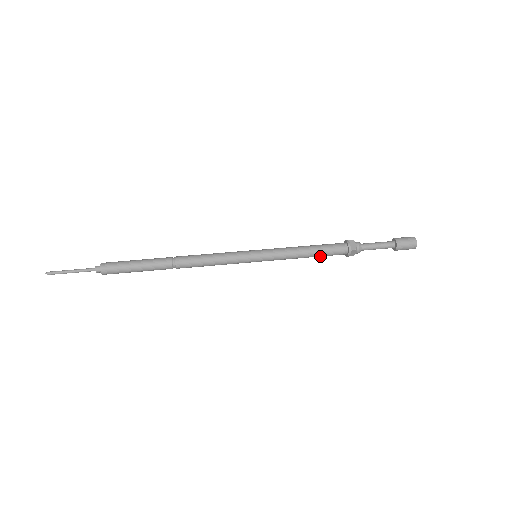
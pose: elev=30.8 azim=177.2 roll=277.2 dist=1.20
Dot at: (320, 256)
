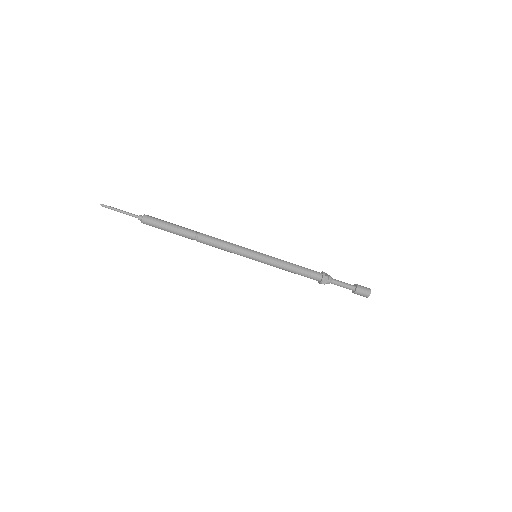
Dot at: (300, 274)
